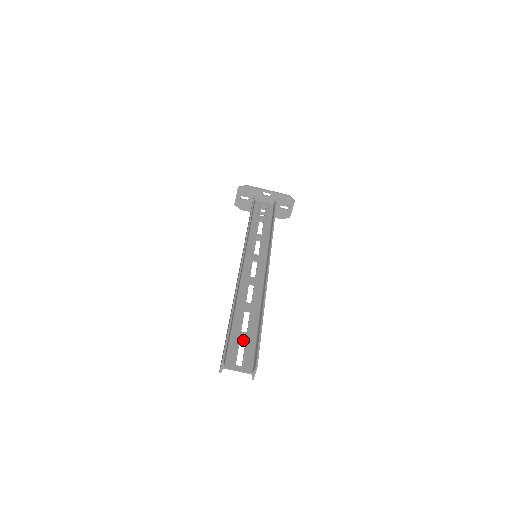
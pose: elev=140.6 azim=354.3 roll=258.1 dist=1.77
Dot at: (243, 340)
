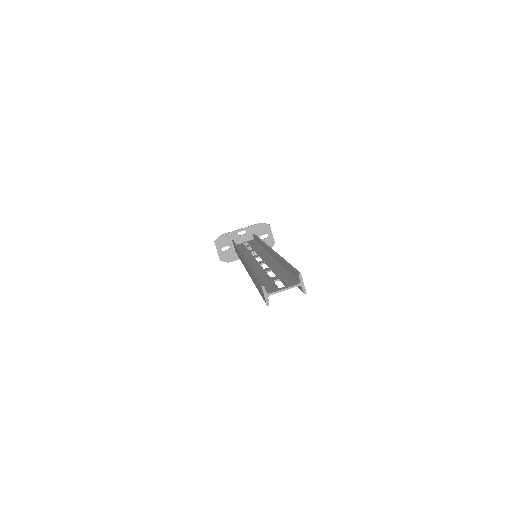
Dot at: (276, 279)
